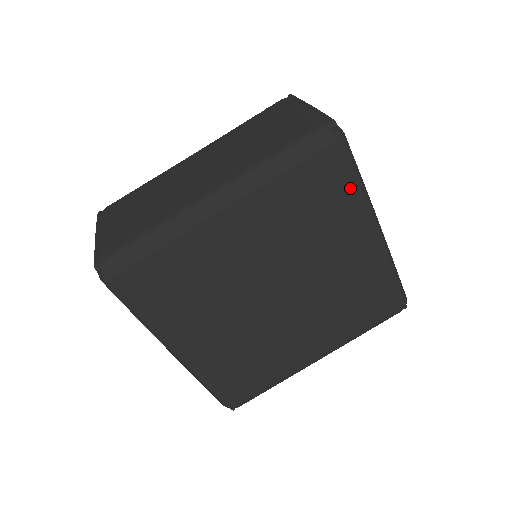
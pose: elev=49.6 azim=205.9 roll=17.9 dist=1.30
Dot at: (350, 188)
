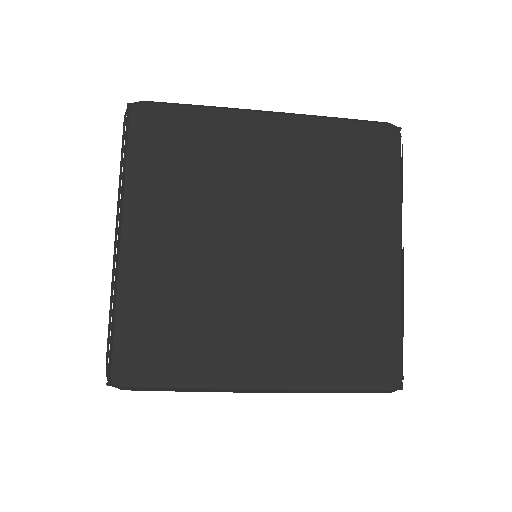
Dot at: (198, 119)
